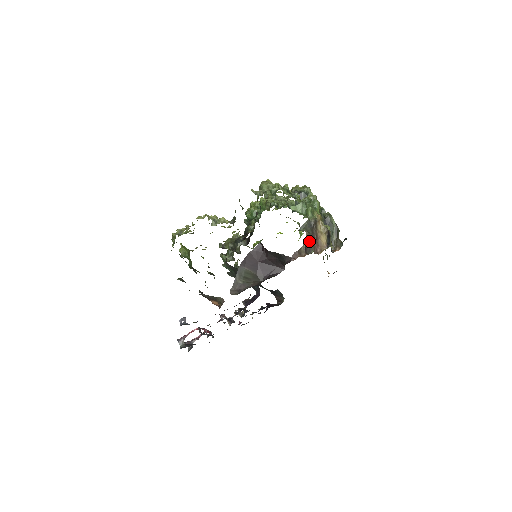
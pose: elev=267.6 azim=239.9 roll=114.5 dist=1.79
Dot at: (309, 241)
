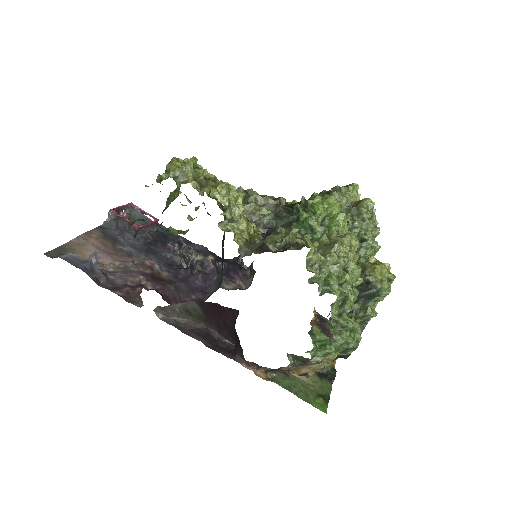
Dot at: (282, 370)
